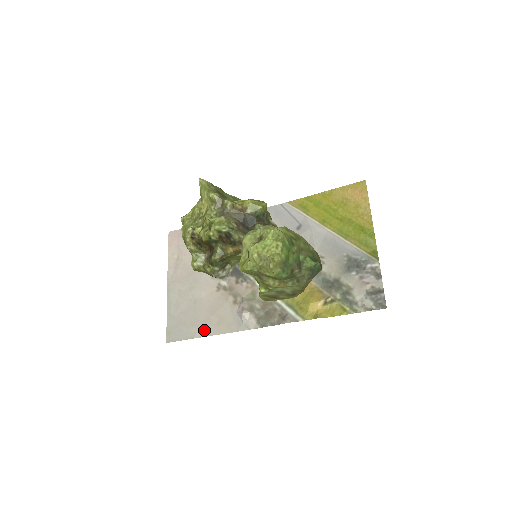
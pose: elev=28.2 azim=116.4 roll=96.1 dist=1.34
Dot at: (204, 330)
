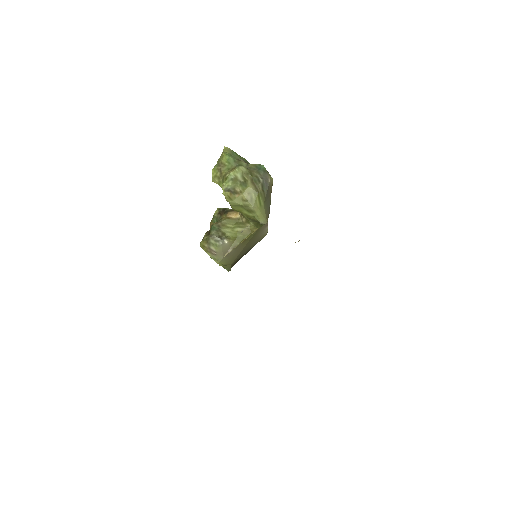
Dot at: occluded
